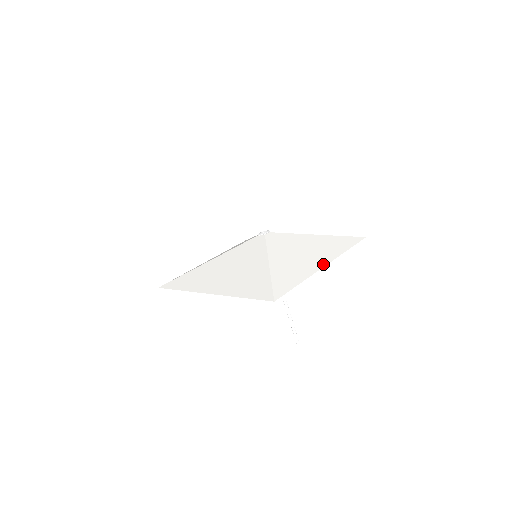
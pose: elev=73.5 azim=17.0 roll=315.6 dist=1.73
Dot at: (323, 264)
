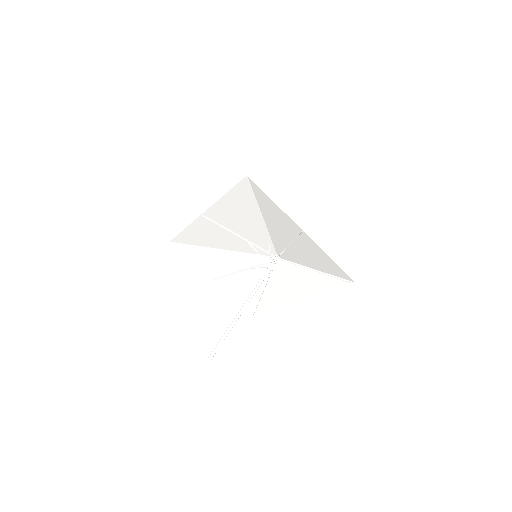
Dot at: (303, 232)
